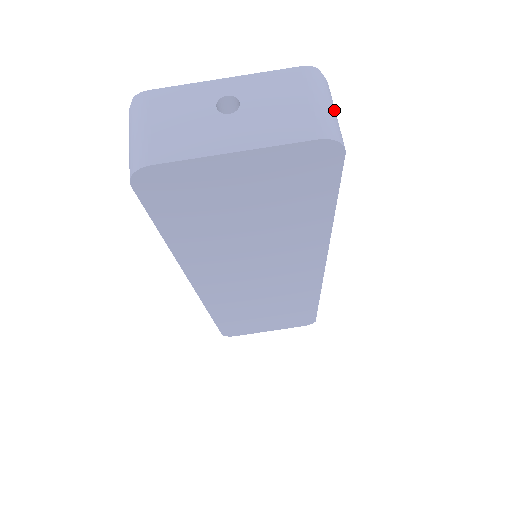
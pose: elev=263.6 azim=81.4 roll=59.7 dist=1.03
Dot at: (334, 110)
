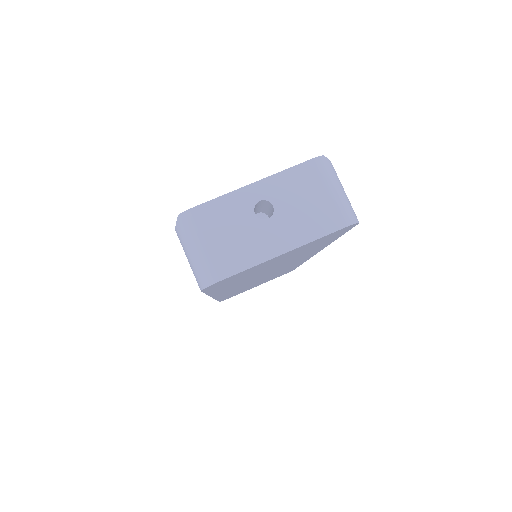
Dot at: occluded
